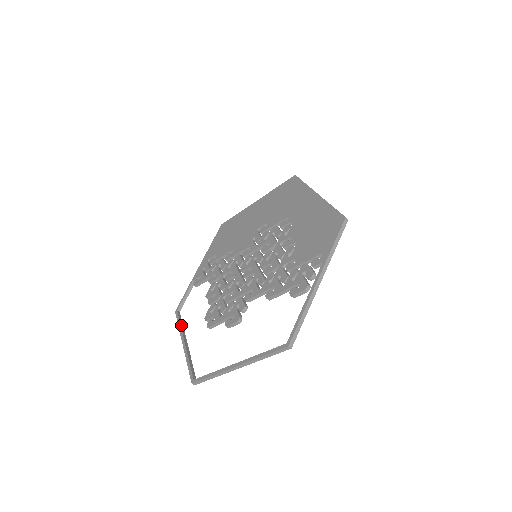
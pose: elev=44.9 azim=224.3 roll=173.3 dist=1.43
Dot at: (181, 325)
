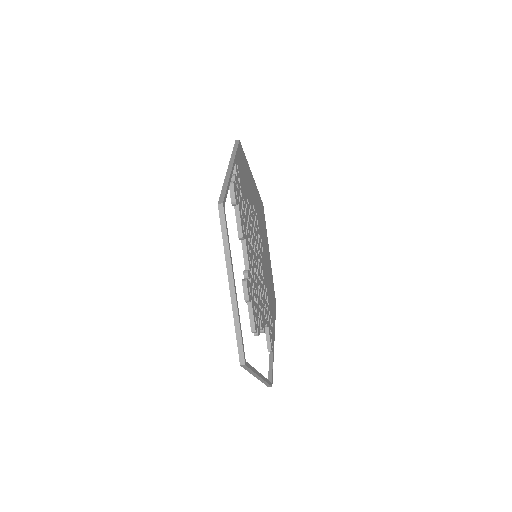
Dot at: occluded
